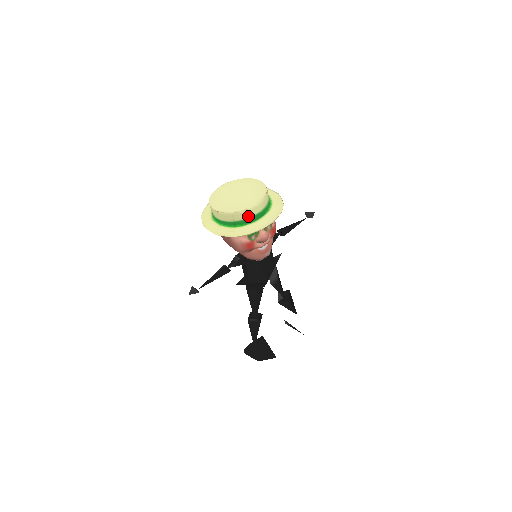
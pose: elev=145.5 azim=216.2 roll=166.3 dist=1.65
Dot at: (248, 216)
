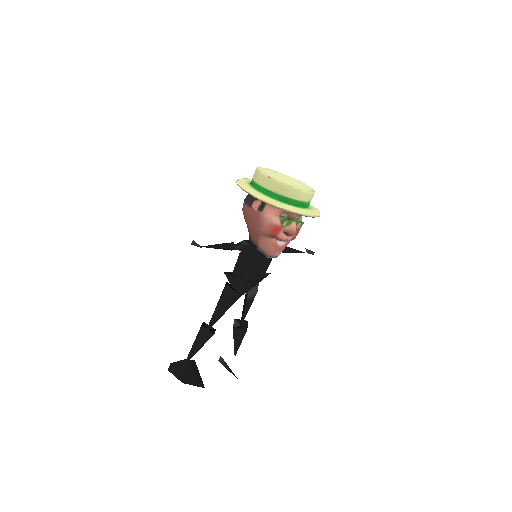
Dot at: (296, 197)
